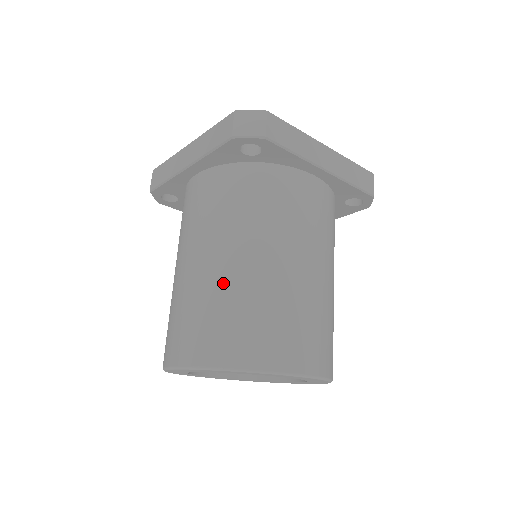
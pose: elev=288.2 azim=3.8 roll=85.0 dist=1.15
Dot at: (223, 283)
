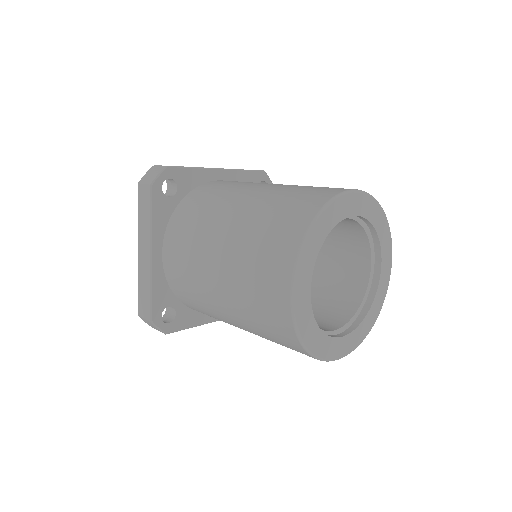
Dot at: (244, 226)
